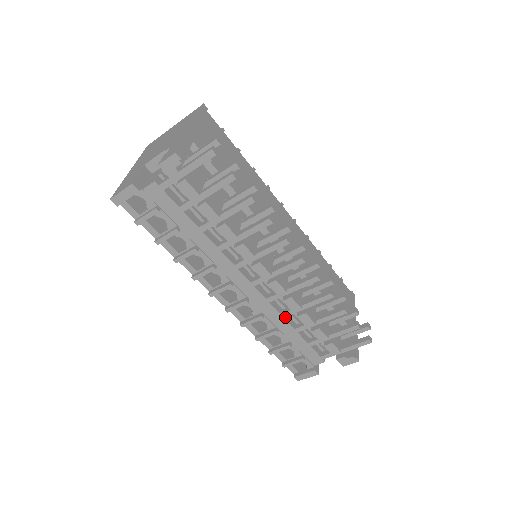
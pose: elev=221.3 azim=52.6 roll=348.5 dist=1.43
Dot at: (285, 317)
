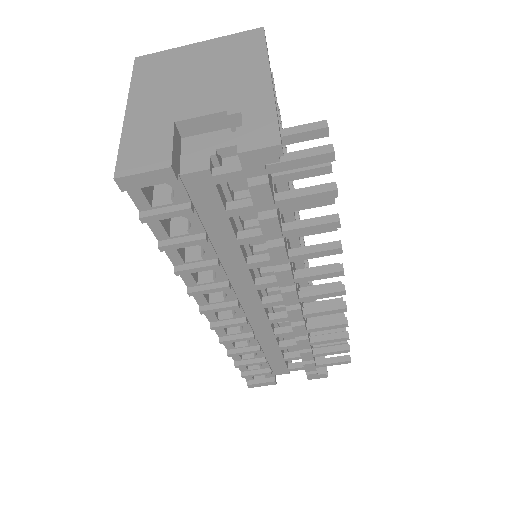
Dot at: (276, 336)
